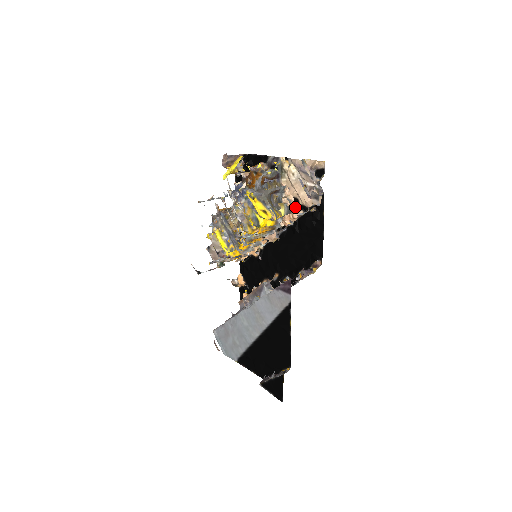
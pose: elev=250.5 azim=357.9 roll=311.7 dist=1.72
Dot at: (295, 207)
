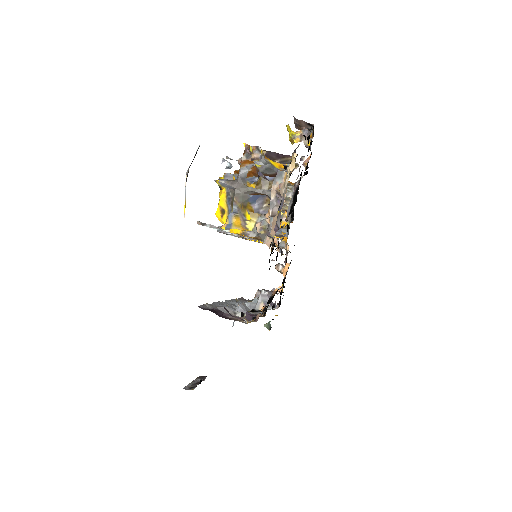
Dot at: occluded
